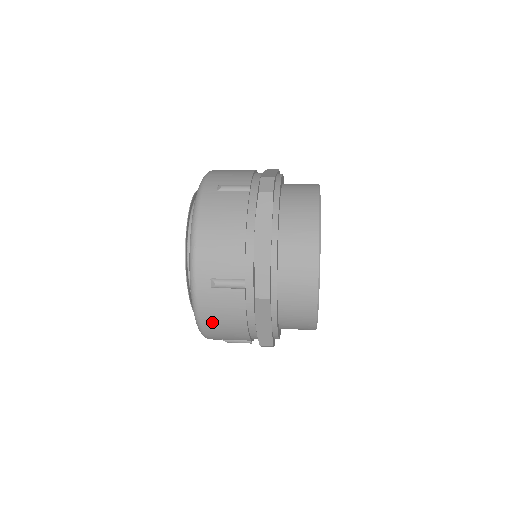
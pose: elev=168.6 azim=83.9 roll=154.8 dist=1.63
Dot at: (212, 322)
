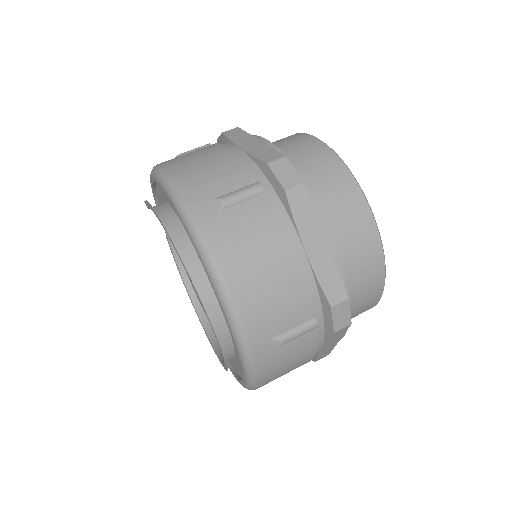
Dot at: (273, 378)
